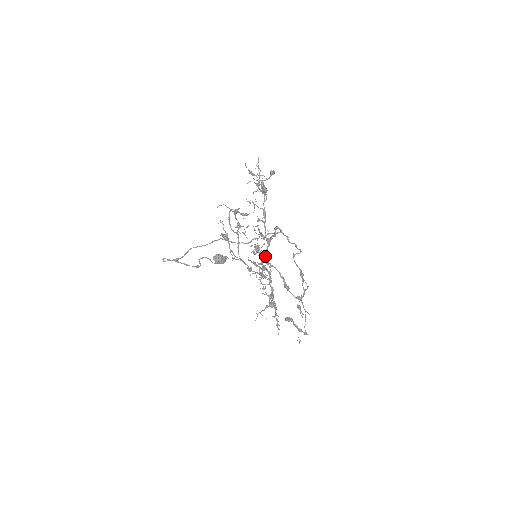
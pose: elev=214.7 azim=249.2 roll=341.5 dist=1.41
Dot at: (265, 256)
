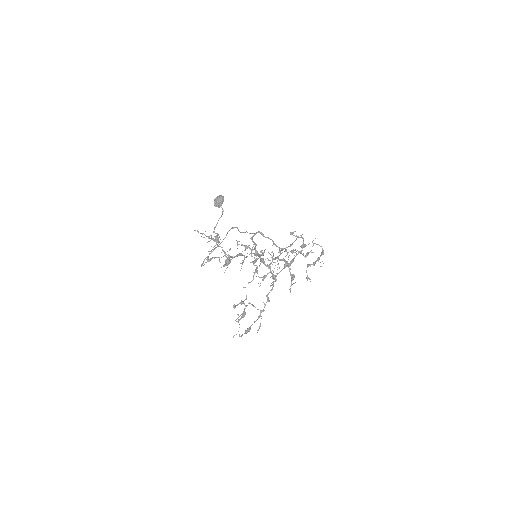
Dot at: (263, 261)
